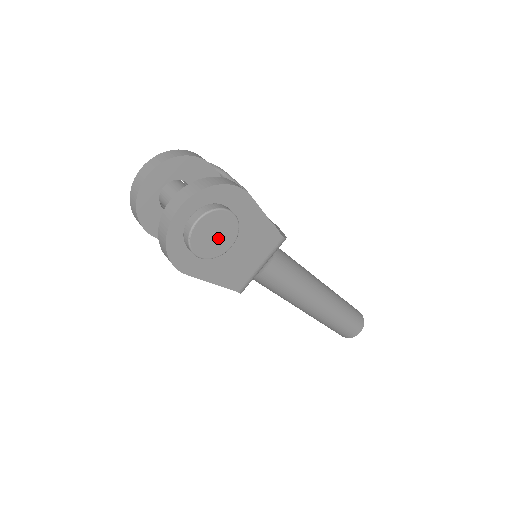
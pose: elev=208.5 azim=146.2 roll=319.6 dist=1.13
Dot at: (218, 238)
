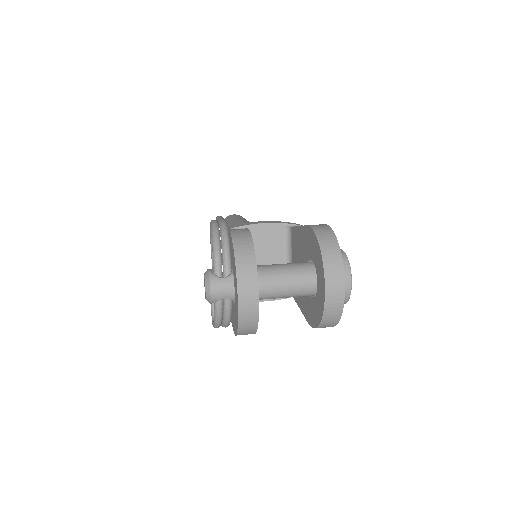
Dot at: occluded
